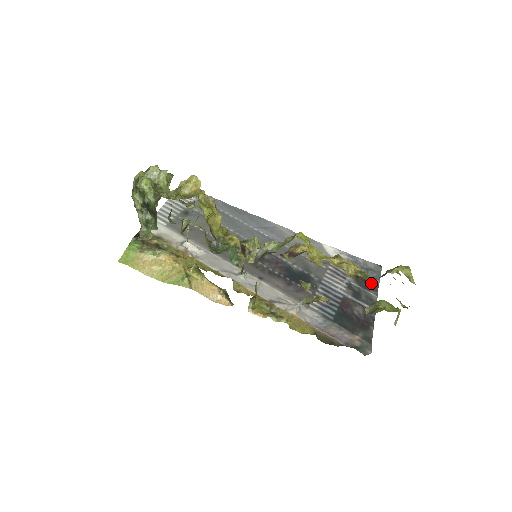
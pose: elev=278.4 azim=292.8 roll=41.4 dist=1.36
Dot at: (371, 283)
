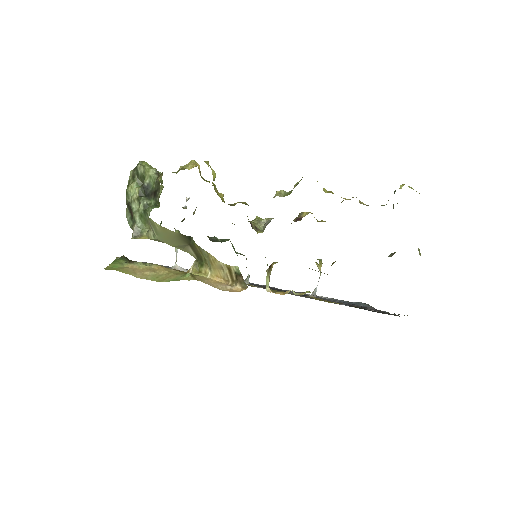
Dot at: occluded
